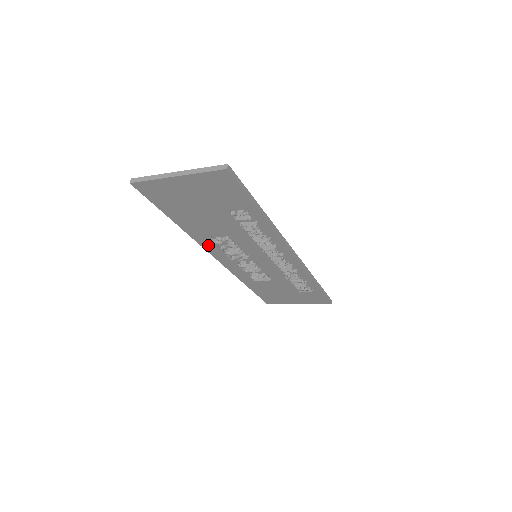
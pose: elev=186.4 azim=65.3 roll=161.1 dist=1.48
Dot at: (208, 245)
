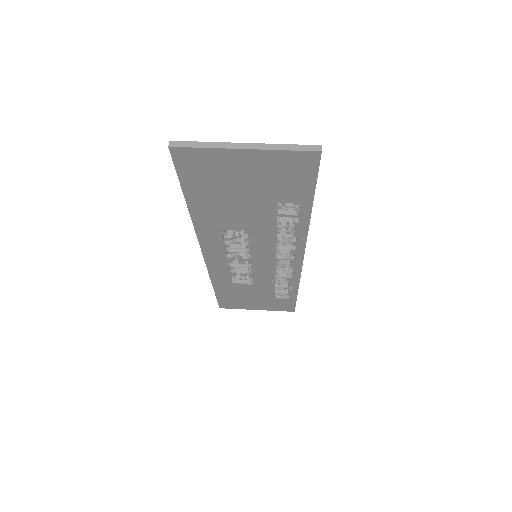
Dot at: (207, 238)
